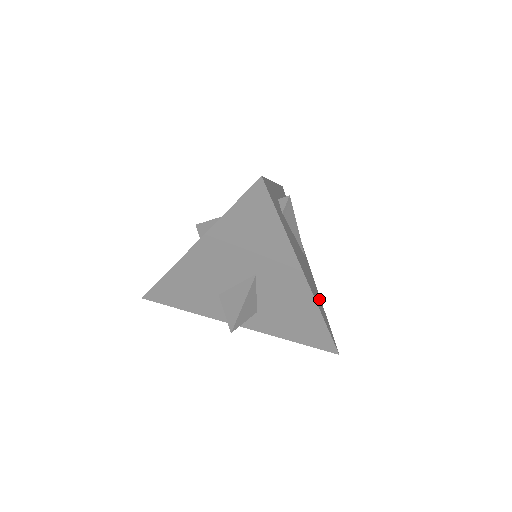
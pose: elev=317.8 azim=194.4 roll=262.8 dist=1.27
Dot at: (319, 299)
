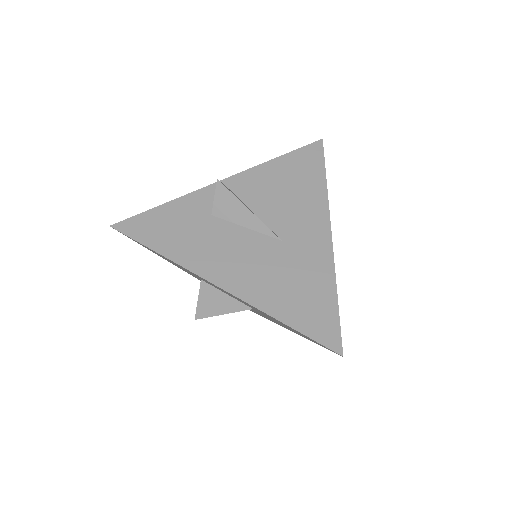
Dot at: occluded
